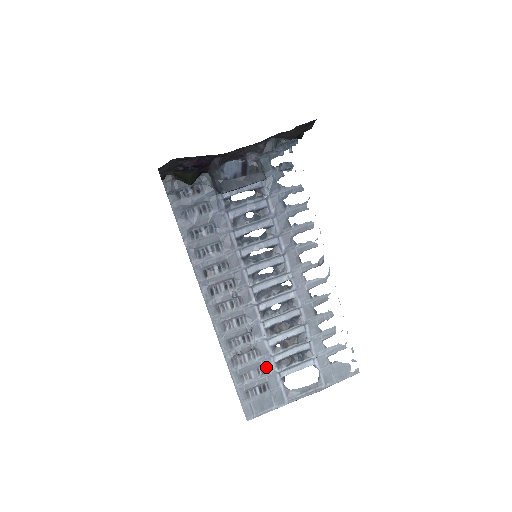
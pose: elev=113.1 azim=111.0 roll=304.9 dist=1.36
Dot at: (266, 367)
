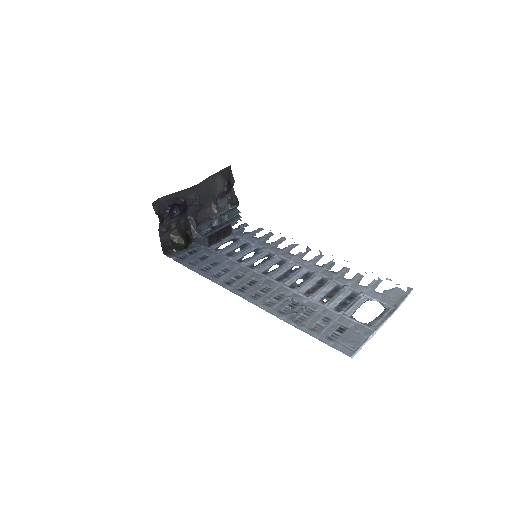
Dot at: (328, 315)
